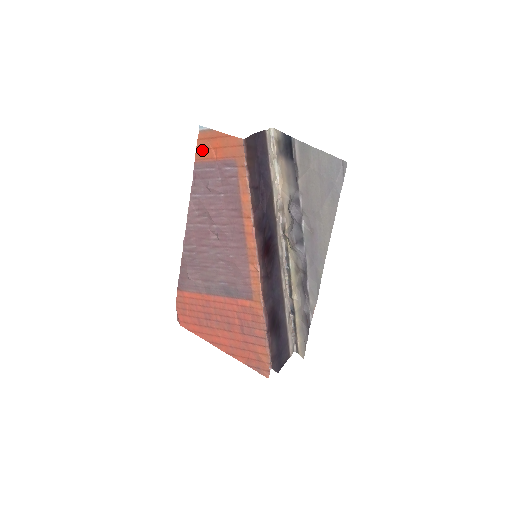
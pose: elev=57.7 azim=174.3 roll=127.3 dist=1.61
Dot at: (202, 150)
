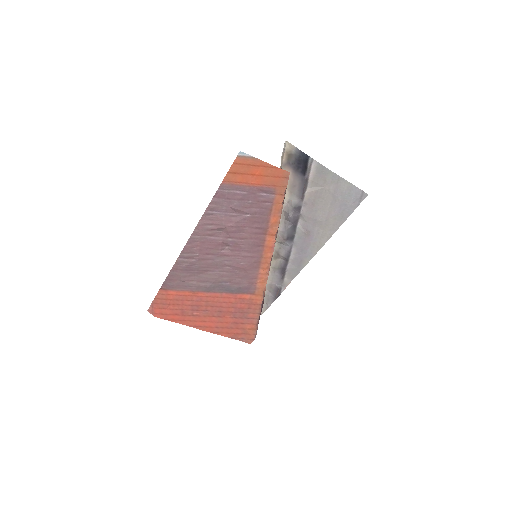
Dot at: (236, 174)
